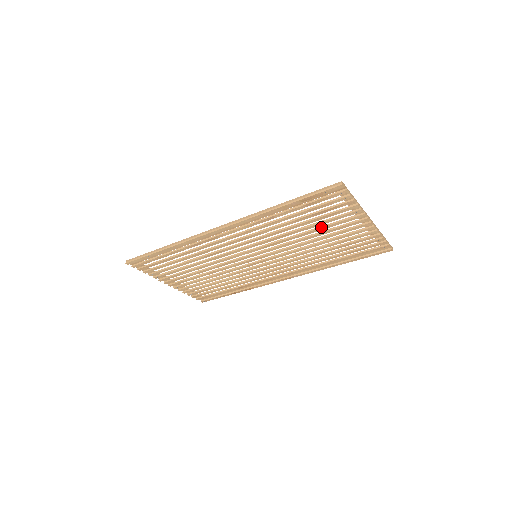
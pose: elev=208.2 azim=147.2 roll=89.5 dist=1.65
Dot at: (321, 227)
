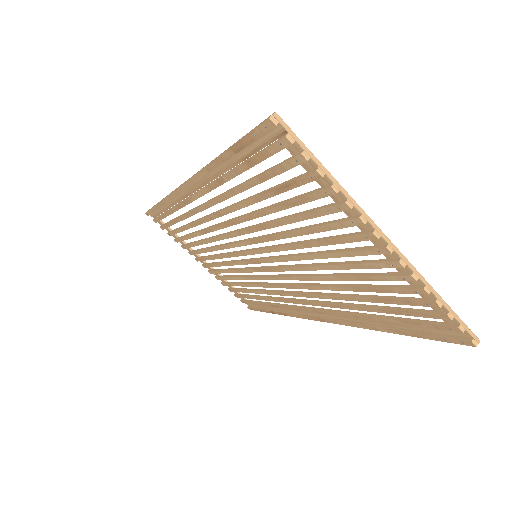
Dot at: (304, 227)
